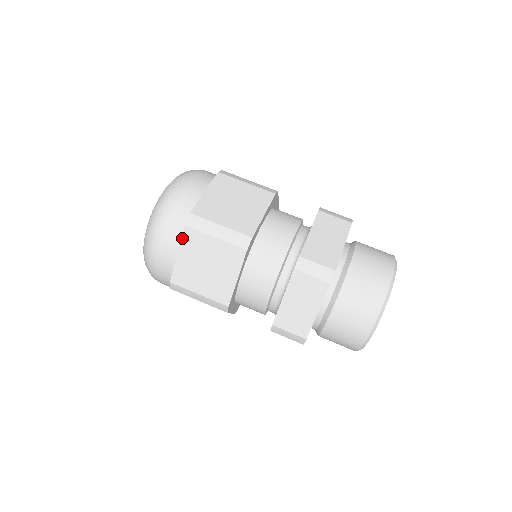
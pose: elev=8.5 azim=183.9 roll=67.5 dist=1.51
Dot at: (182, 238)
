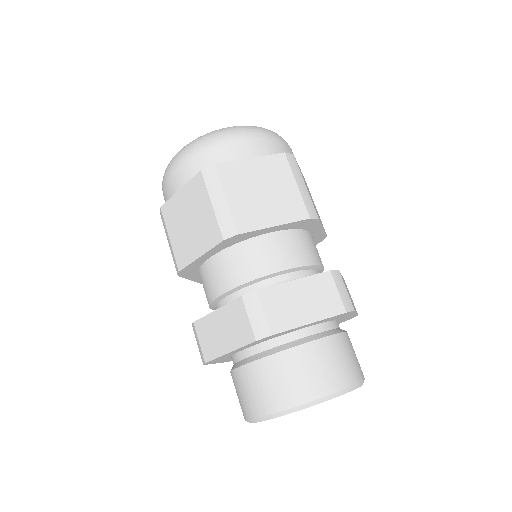
Dot at: (192, 179)
